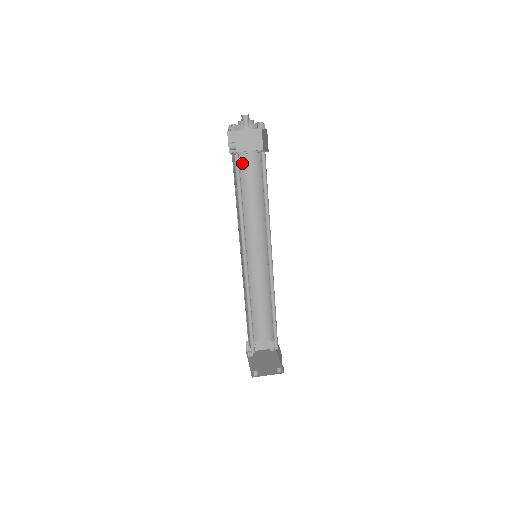
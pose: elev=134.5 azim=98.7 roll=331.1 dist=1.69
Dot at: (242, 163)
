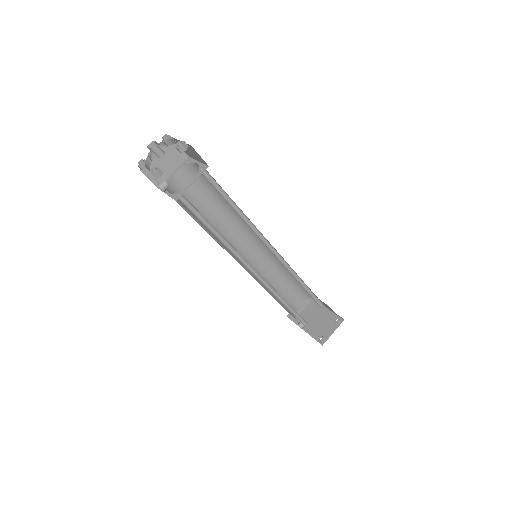
Dot at: (179, 188)
